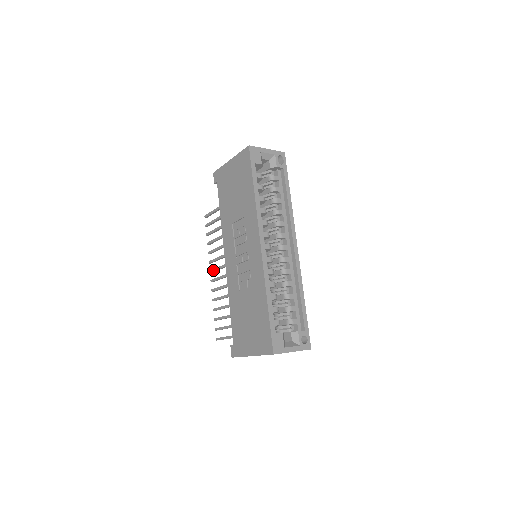
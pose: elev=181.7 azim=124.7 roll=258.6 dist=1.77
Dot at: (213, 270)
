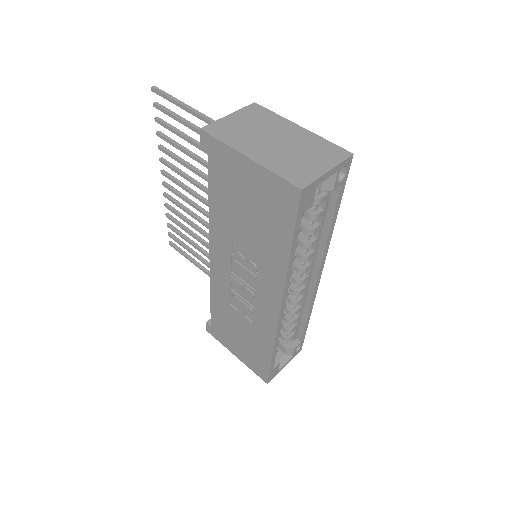
Dot at: (168, 178)
